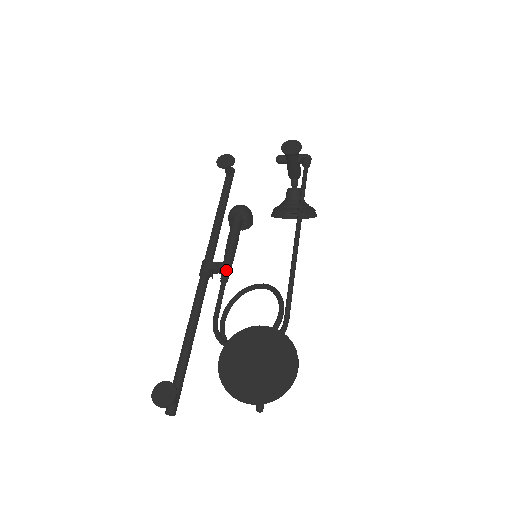
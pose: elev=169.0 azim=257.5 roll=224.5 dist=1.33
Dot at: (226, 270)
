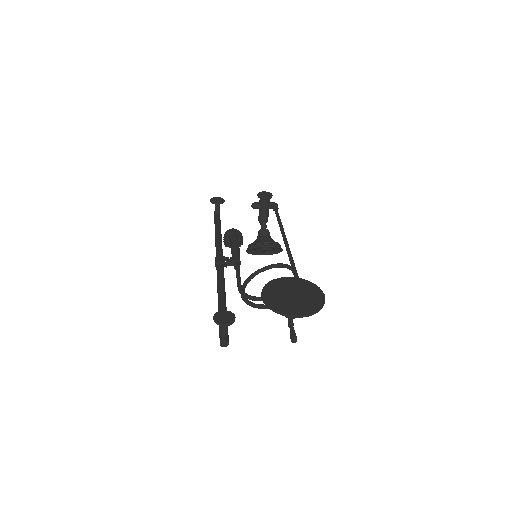
Dot at: (238, 260)
